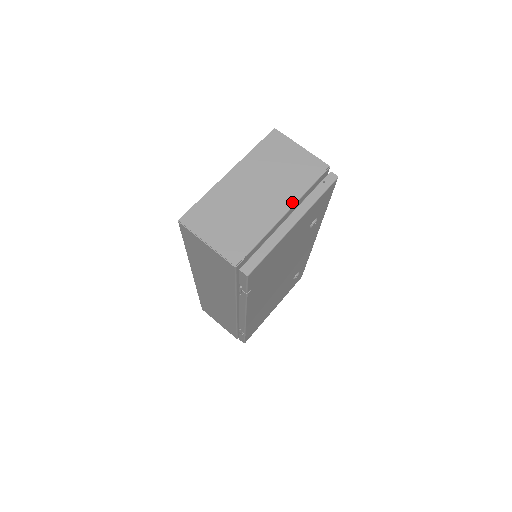
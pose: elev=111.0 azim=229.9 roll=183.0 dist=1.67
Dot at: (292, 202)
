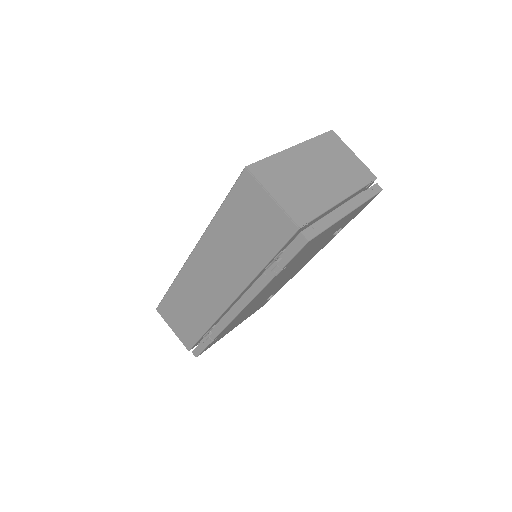
Dot at: (348, 193)
